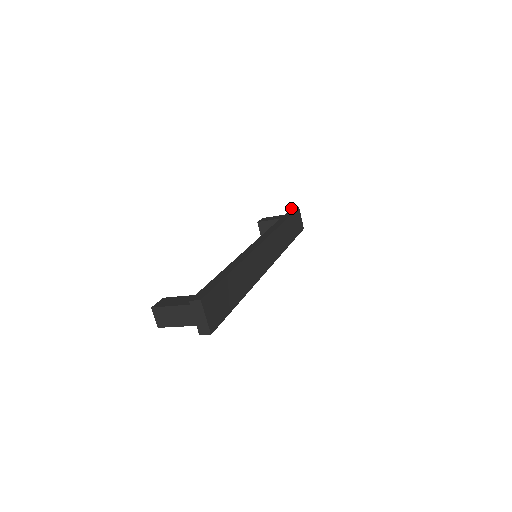
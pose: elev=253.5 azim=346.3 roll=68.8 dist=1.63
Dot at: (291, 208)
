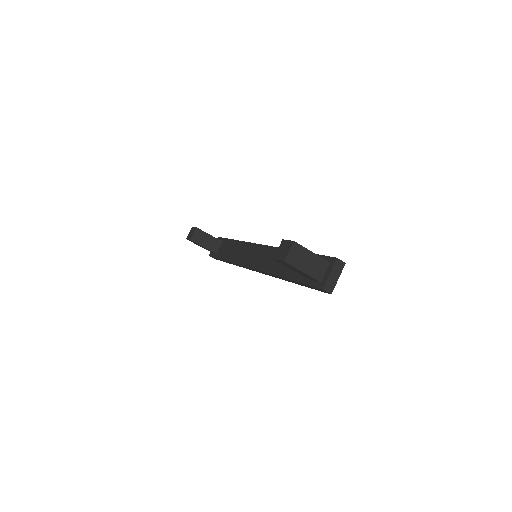
Dot at: occluded
